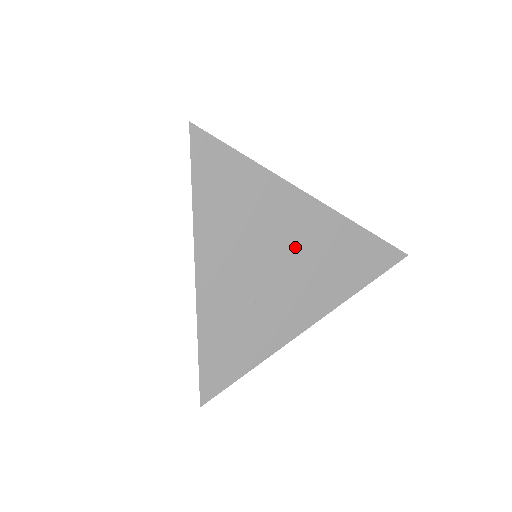
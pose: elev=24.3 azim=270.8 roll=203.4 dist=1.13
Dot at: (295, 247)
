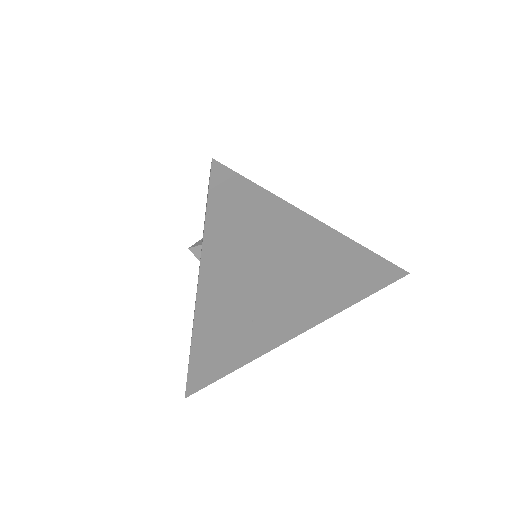
Dot at: (303, 274)
